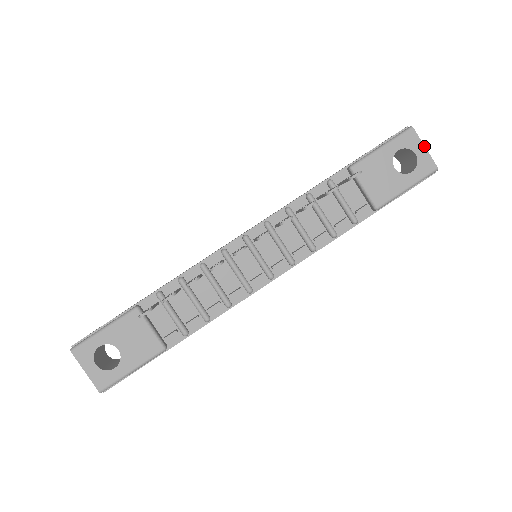
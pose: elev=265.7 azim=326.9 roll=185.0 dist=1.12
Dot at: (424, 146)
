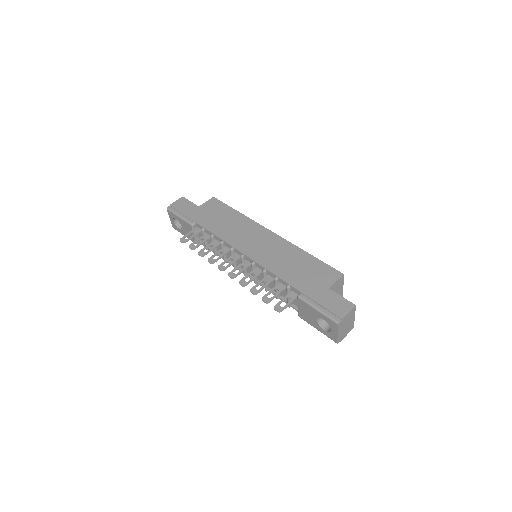
Dot at: (337, 333)
